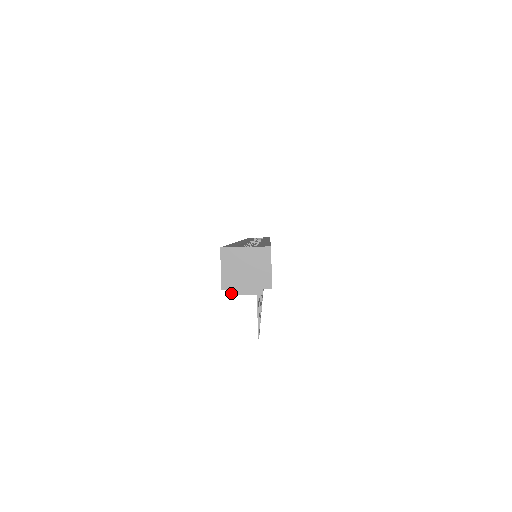
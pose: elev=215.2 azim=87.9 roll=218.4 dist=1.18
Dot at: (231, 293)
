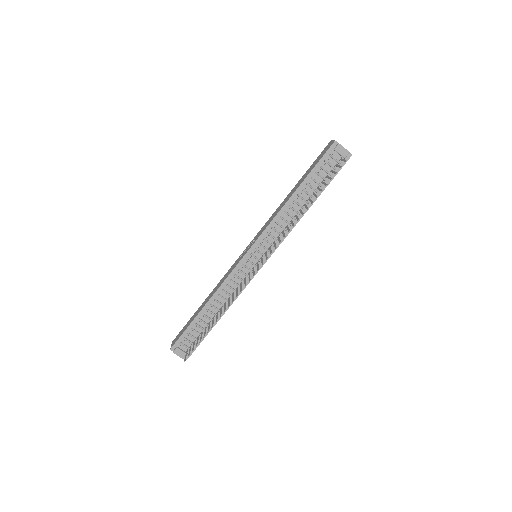
Dot at: occluded
